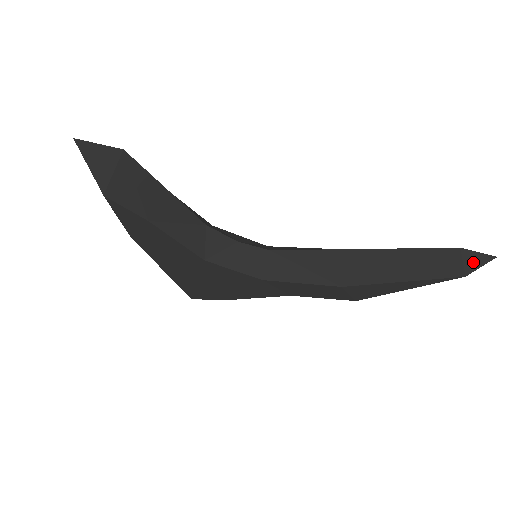
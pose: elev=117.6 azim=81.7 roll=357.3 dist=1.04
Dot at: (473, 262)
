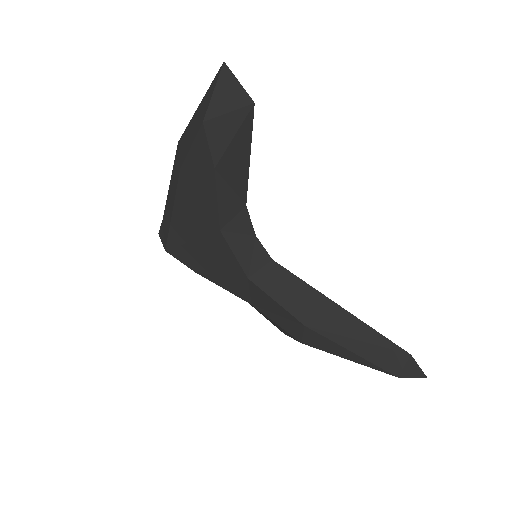
Dot at: (410, 370)
